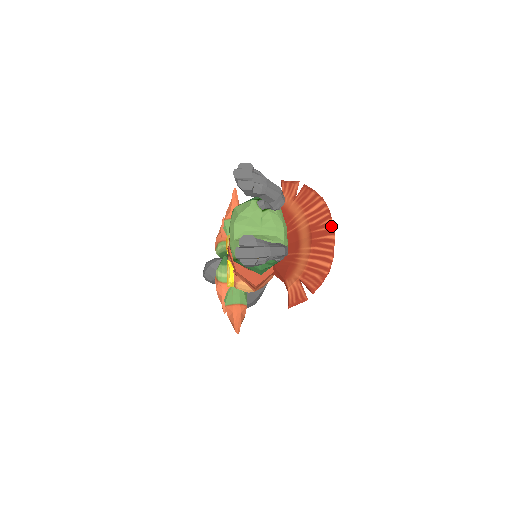
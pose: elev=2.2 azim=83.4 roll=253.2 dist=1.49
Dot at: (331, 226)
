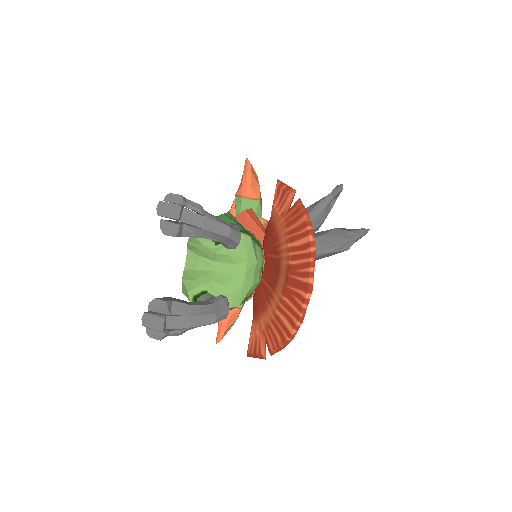
Dot at: (309, 279)
